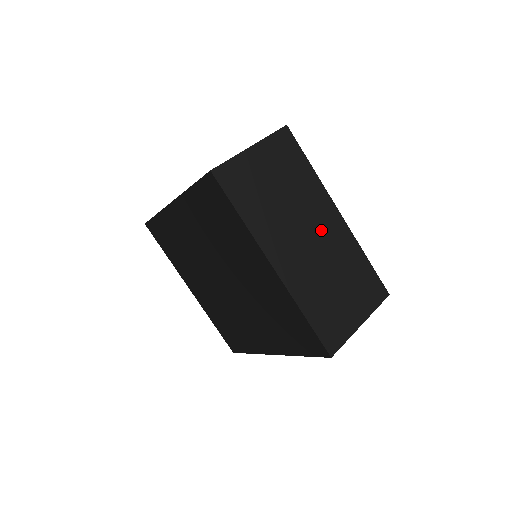
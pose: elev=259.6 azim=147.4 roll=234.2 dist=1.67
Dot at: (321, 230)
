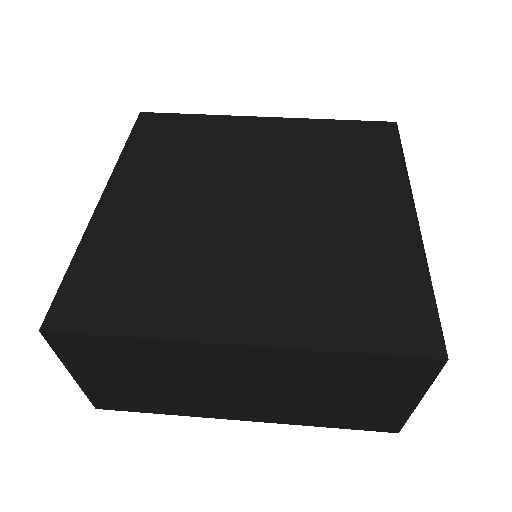
Dot at: occluded
